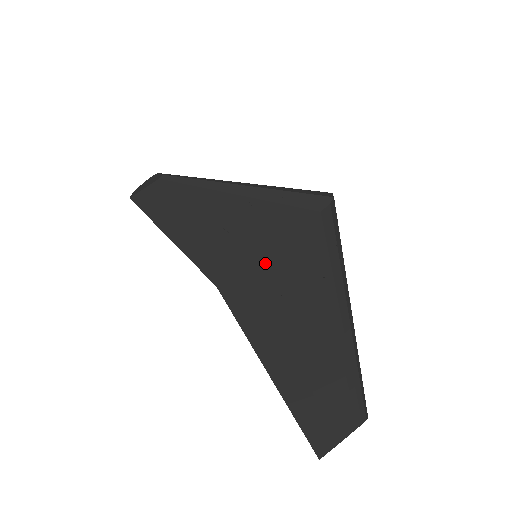
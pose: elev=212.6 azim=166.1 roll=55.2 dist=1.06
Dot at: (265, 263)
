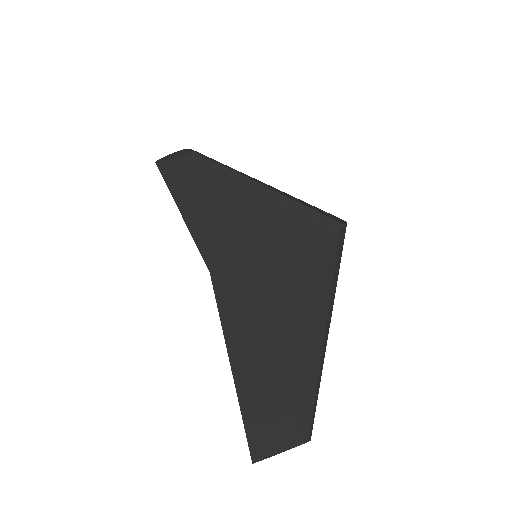
Dot at: (262, 265)
